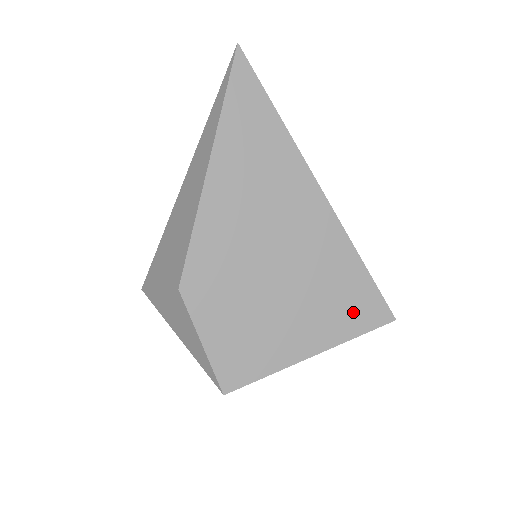
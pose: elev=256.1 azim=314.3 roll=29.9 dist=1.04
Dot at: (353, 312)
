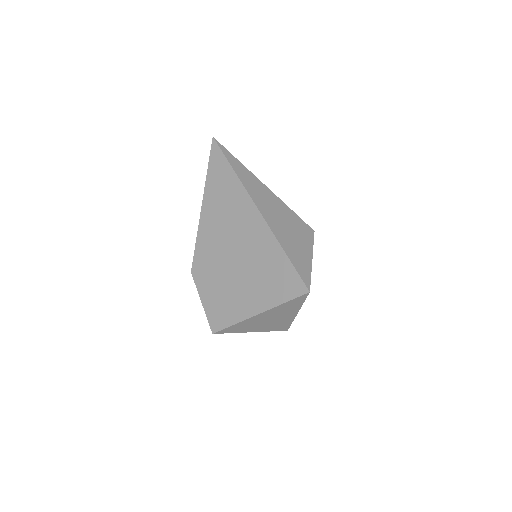
Dot at: (281, 286)
